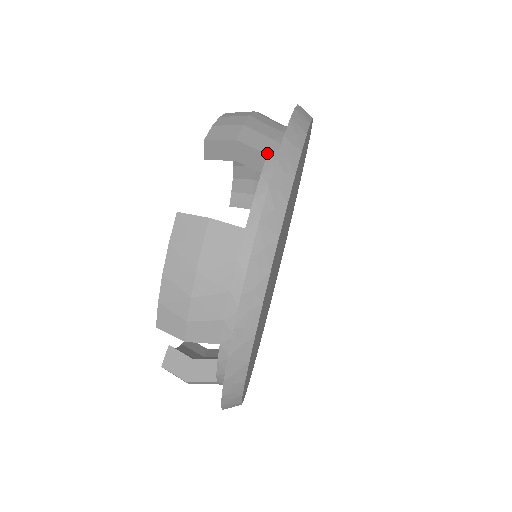
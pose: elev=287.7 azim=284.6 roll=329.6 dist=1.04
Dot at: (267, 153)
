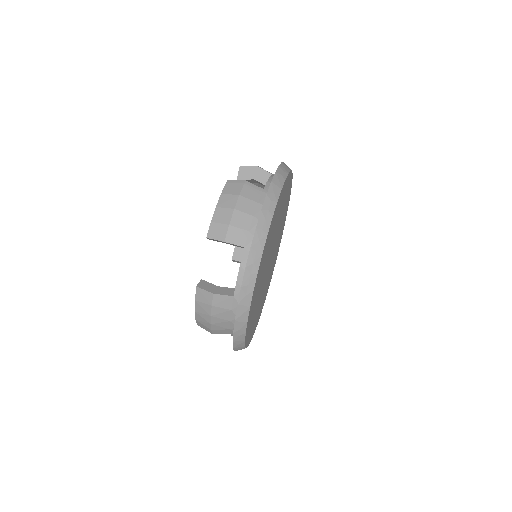
Dot at: (244, 246)
